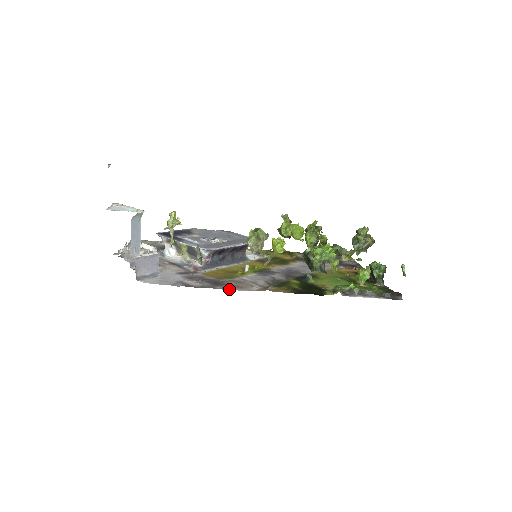
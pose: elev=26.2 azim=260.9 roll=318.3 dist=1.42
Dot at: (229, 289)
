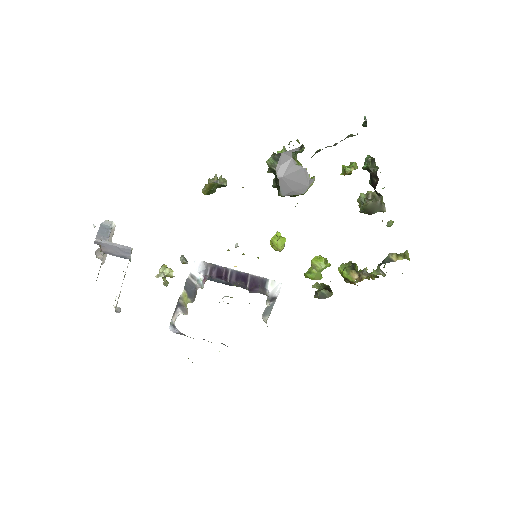
Dot at: occluded
